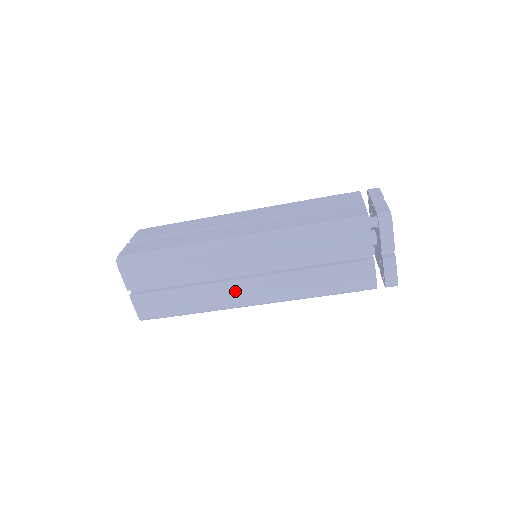
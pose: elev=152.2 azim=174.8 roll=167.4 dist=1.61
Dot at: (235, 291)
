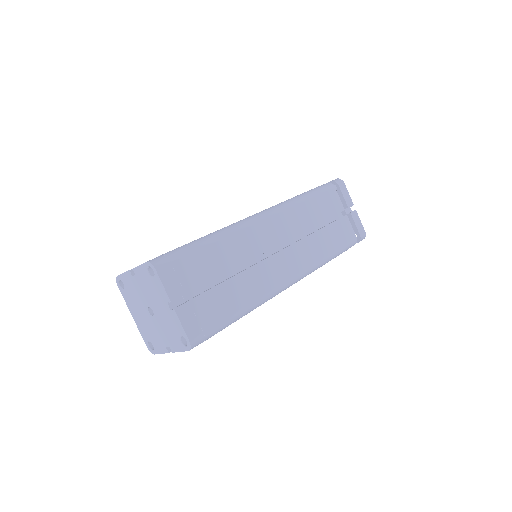
Dot at: (273, 270)
